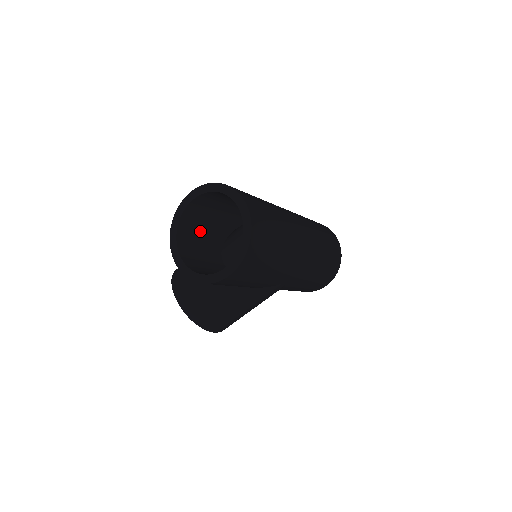
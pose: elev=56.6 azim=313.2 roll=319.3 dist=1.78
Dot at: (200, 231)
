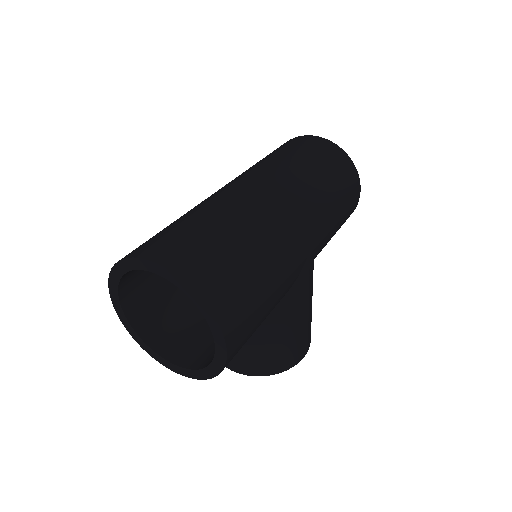
Dot at: (172, 307)
